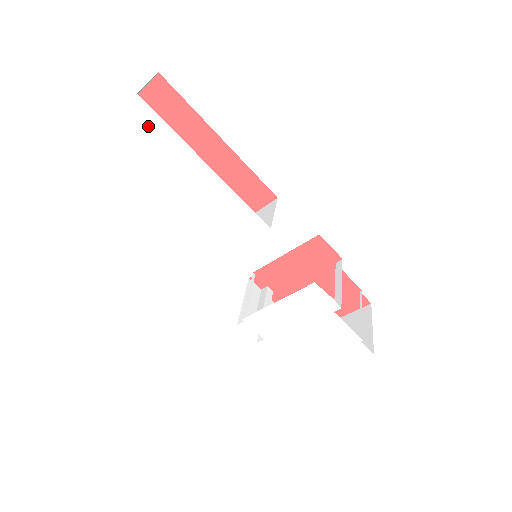
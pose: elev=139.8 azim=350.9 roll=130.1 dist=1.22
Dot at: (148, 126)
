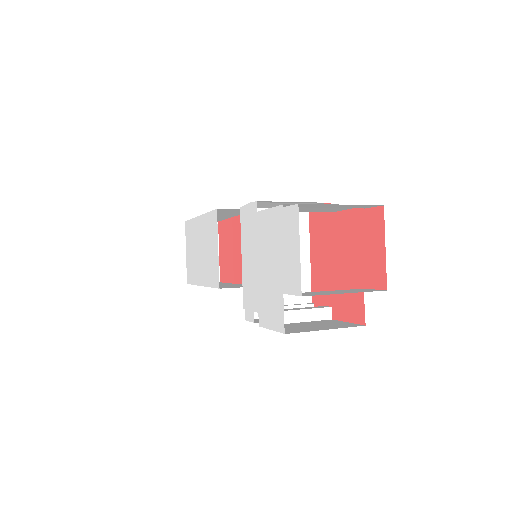
Dot at: (189, 230)
